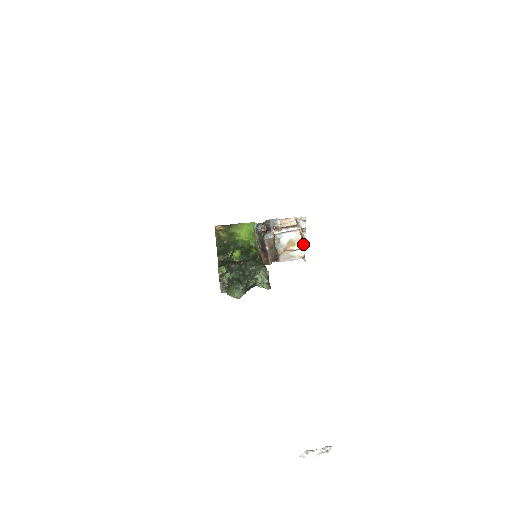
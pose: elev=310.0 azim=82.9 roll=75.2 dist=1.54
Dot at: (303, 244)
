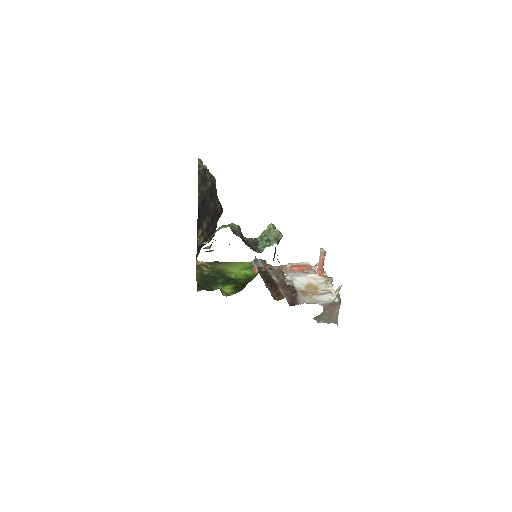
Dot at: (331, 290)
